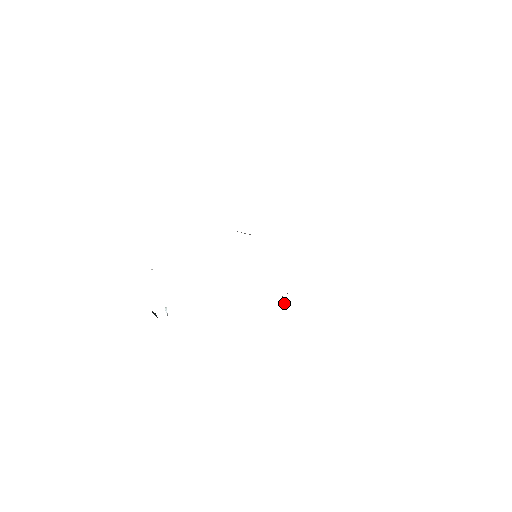
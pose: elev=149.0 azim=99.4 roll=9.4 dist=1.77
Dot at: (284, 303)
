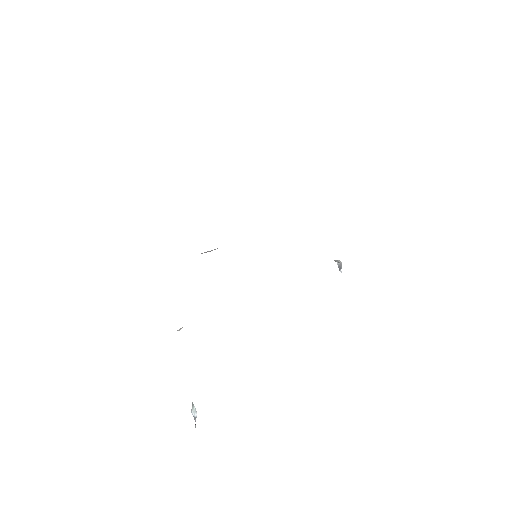
Dot at: (341, 272)
